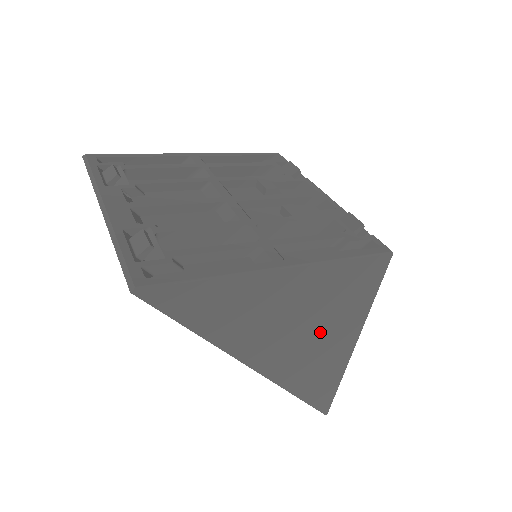
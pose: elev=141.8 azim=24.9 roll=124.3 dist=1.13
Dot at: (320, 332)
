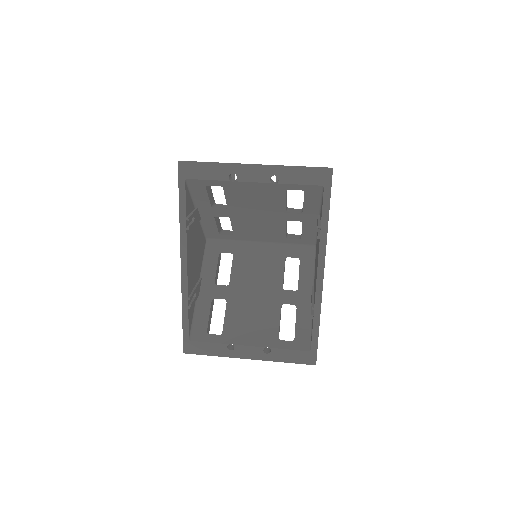
Dot at: occluded
